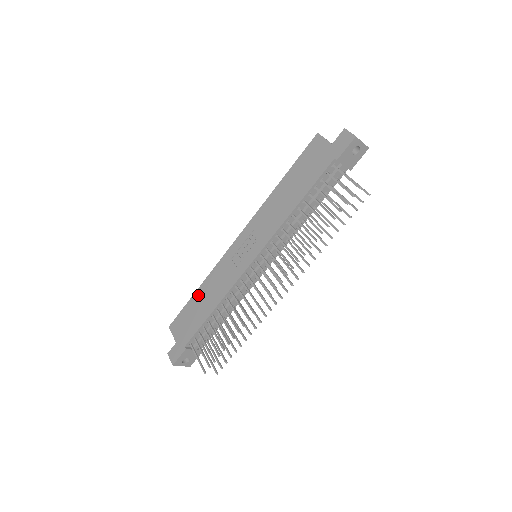
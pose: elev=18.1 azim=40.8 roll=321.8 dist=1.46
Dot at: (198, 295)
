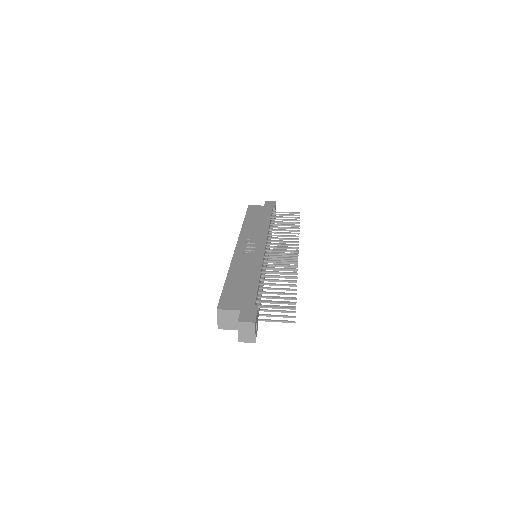
Dot at: (231, 279)
